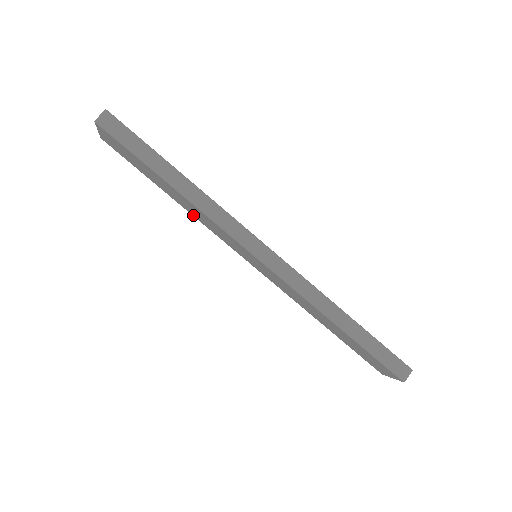
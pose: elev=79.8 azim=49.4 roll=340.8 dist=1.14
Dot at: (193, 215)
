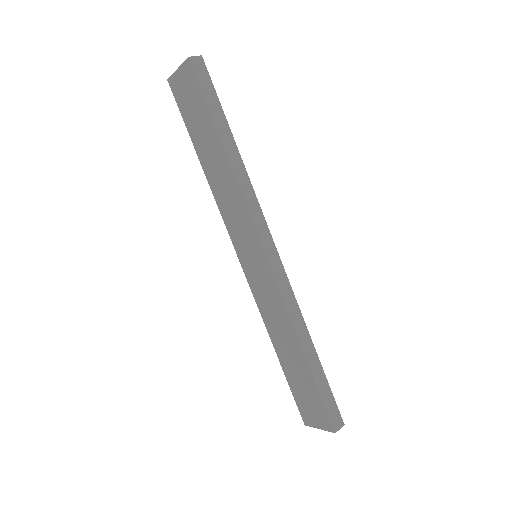
Dot at: (214, 192)
